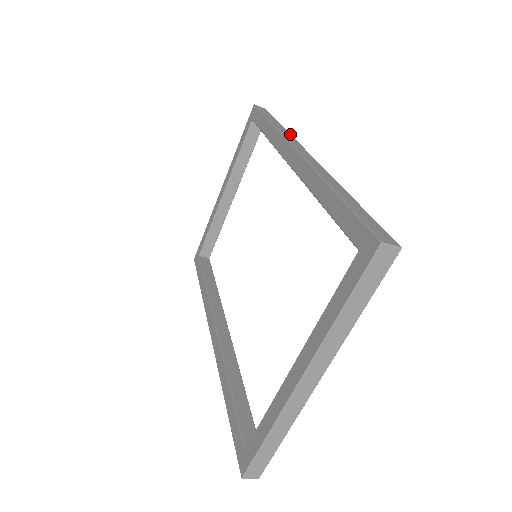
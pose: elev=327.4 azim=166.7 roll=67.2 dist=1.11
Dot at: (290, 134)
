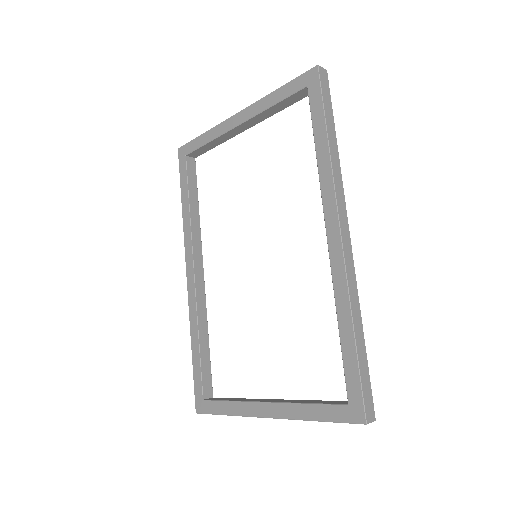
Dot at: occluded
